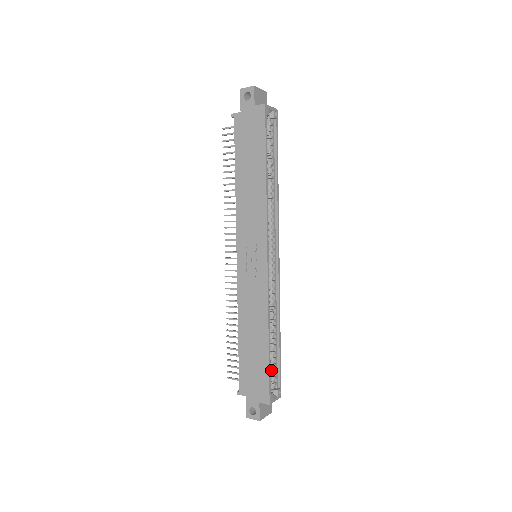
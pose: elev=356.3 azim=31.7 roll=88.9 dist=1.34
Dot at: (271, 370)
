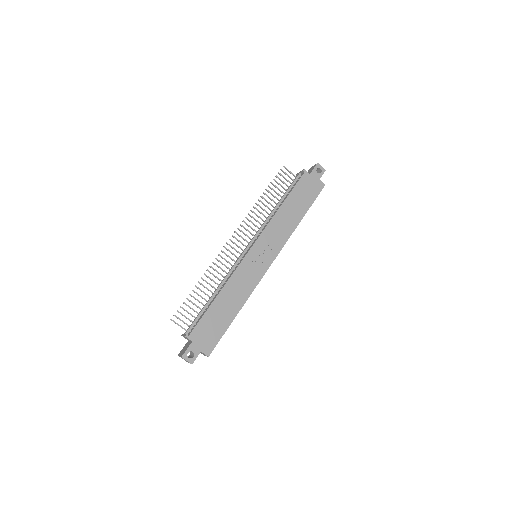
Dot at: occluded
